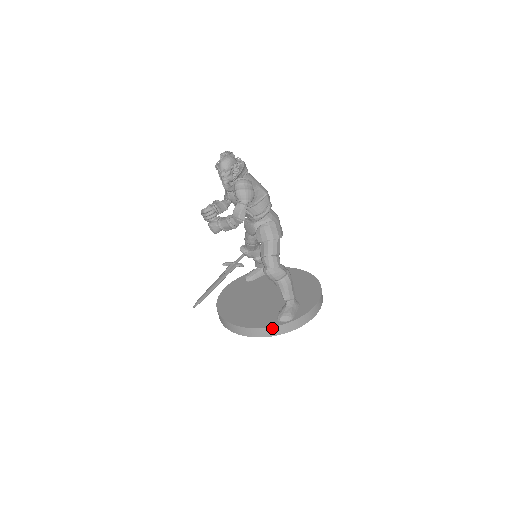
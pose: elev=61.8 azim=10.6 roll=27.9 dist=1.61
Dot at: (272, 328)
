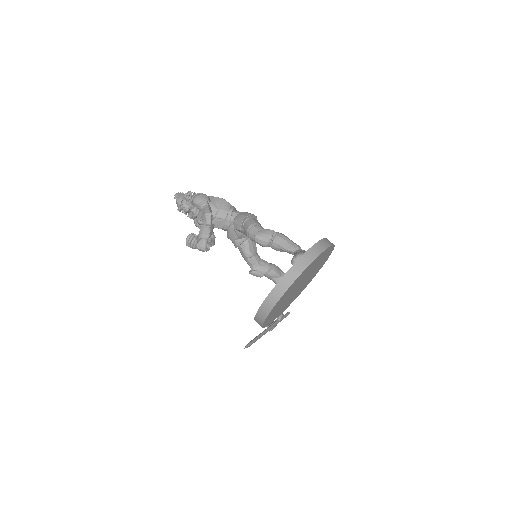
Dot at: (291, 270)
